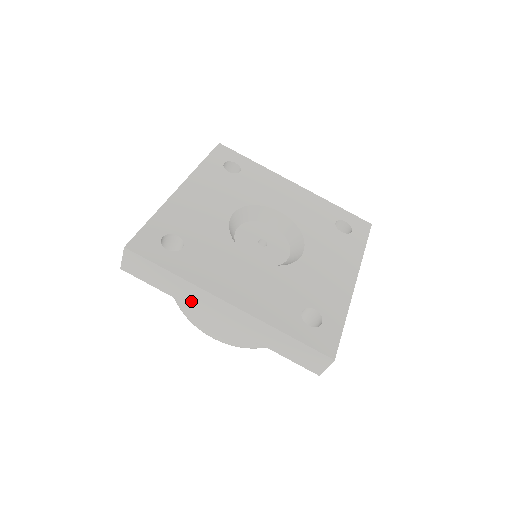
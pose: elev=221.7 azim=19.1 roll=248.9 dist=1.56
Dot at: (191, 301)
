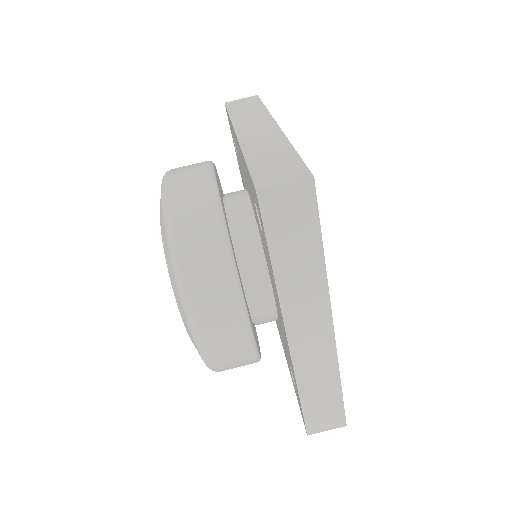
Dot at: (291, 295)
